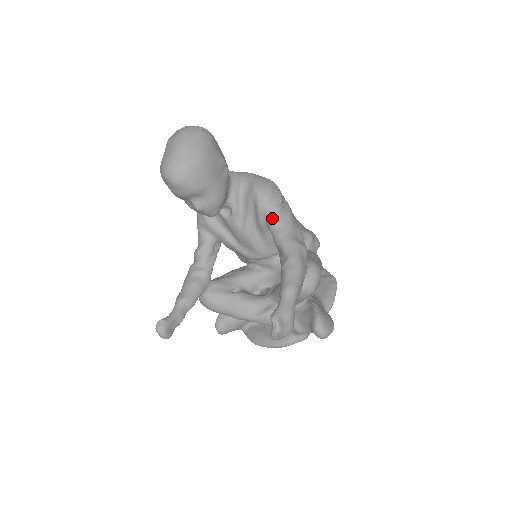
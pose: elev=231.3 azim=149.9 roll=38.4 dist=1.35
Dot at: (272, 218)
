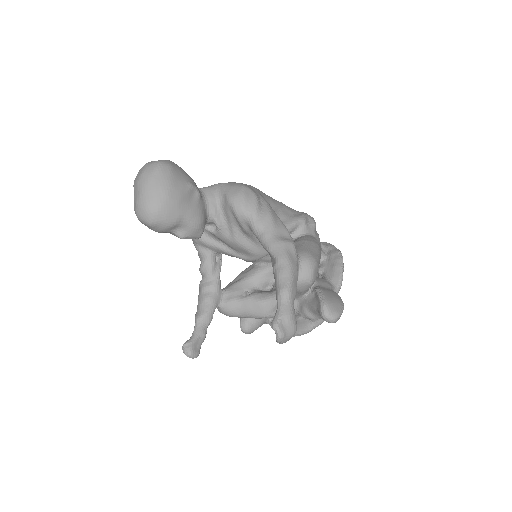
Dot at: (253, 224)
